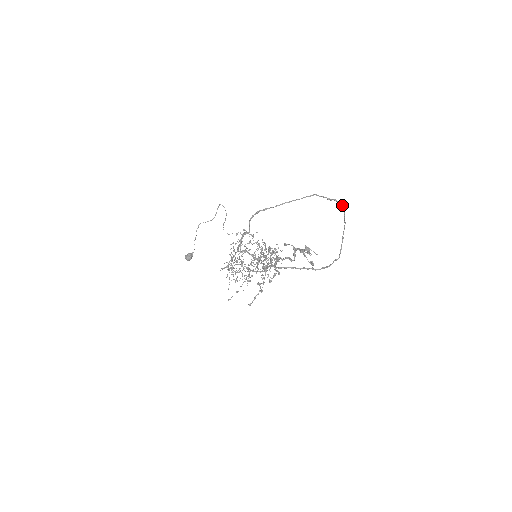
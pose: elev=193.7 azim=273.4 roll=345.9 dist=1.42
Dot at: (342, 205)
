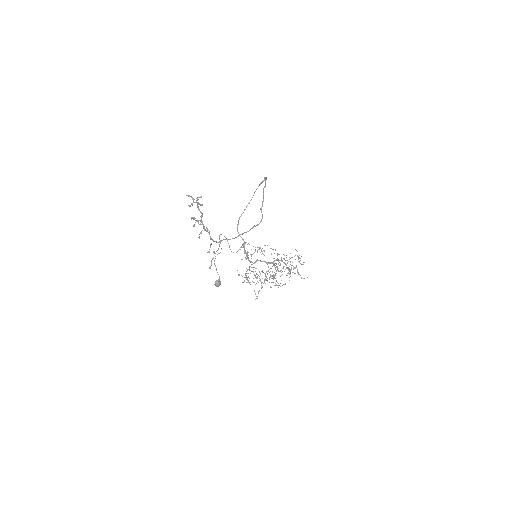
Dot at: (266, 177)
